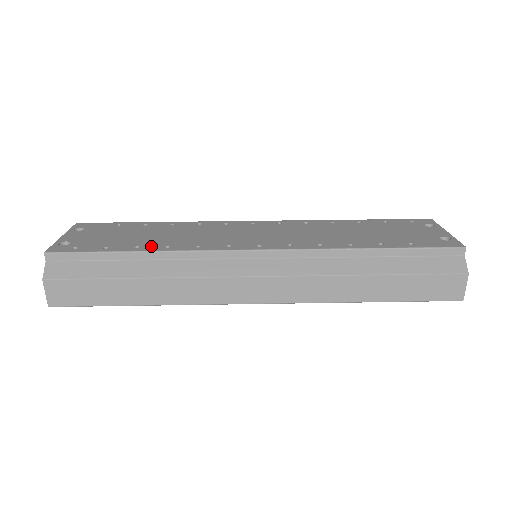
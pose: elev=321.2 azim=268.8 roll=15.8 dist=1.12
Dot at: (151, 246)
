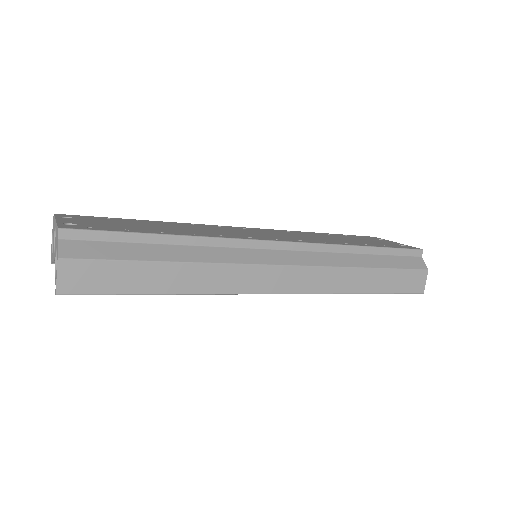
Dot at: (175, 232)
